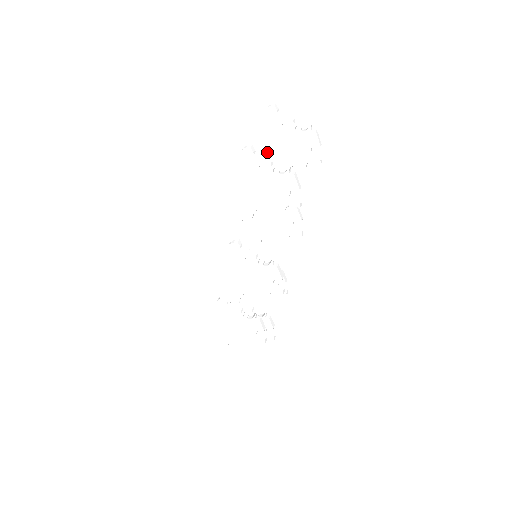
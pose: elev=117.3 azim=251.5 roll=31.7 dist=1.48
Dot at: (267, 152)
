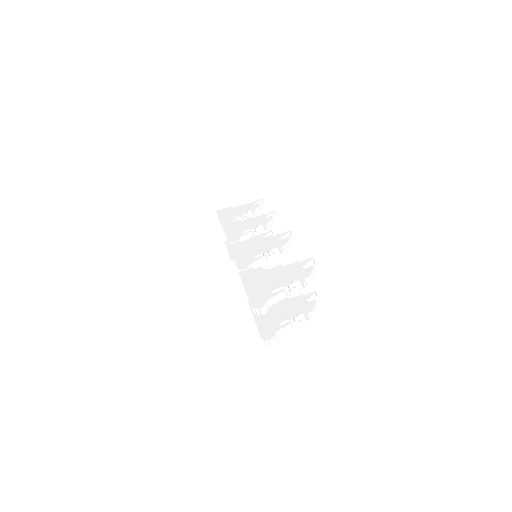
Dot at: occluded
